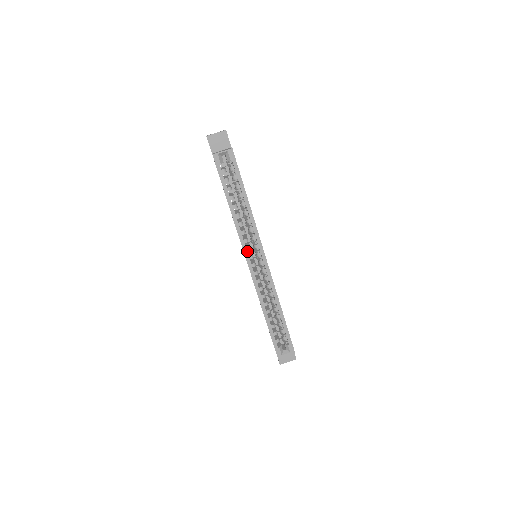
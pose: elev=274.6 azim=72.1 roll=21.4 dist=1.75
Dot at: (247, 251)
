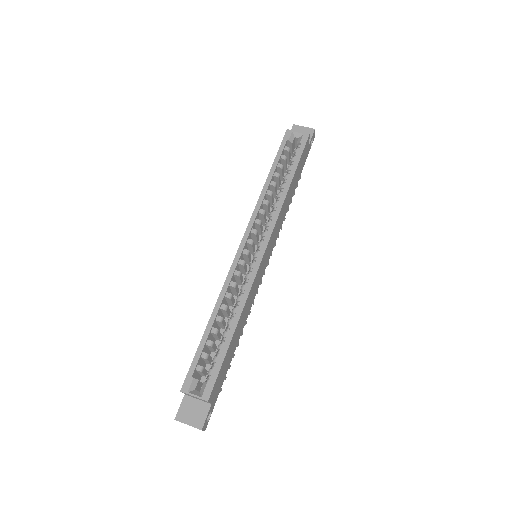
Dot at: occluded
